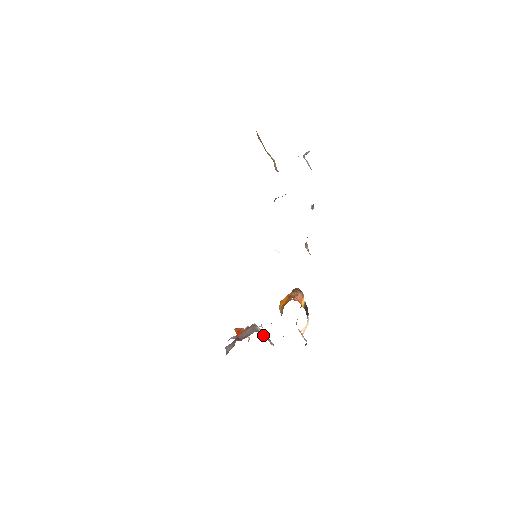
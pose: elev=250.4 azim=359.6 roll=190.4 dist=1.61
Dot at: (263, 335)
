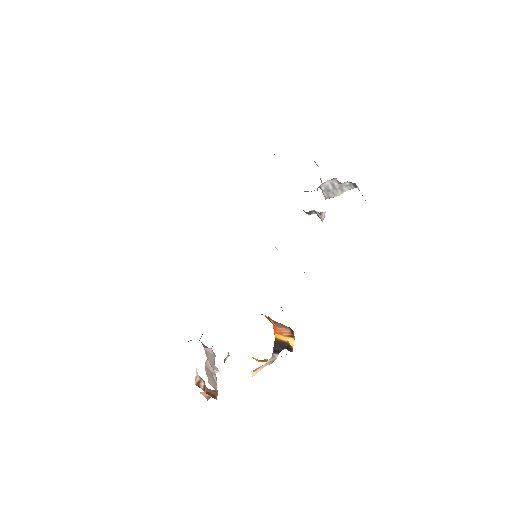
Dot at: (206, 354)
